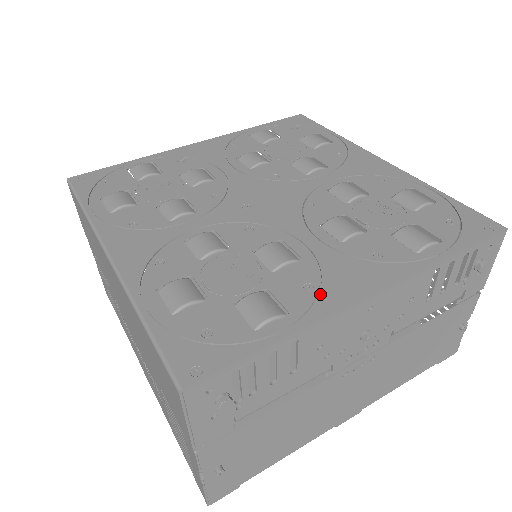
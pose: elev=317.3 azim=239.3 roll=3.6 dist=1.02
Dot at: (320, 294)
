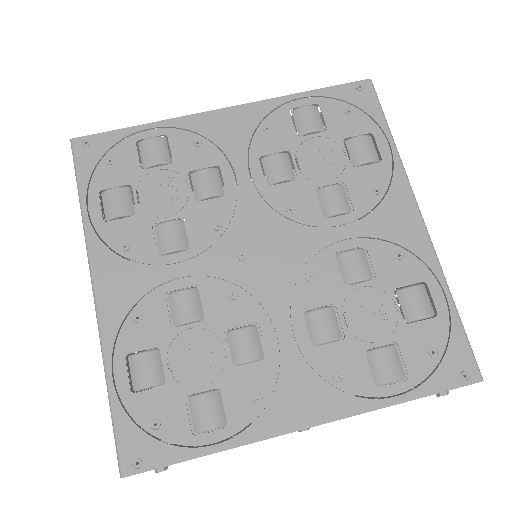
Dot at: (264, 411)
